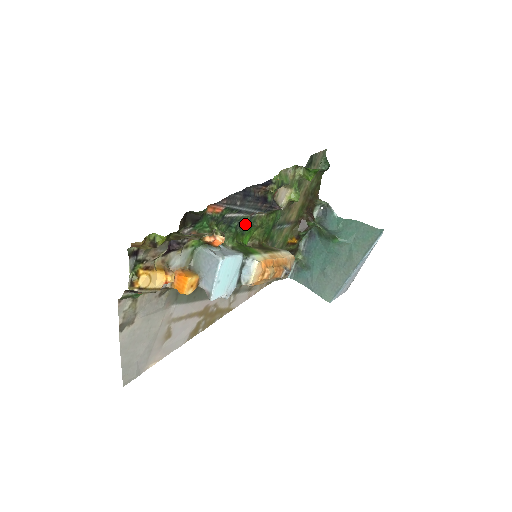
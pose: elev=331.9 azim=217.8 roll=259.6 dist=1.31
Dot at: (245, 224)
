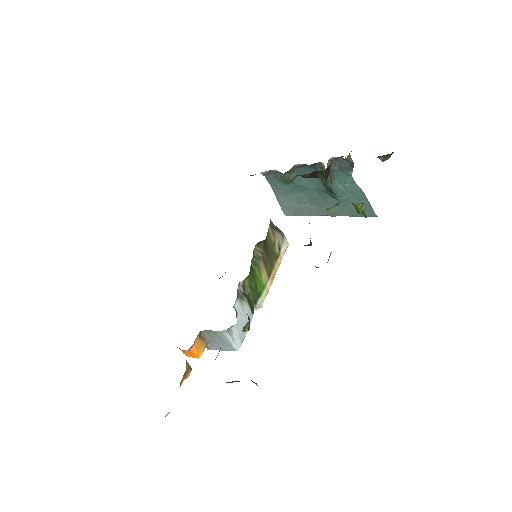
Dot at: occluded
